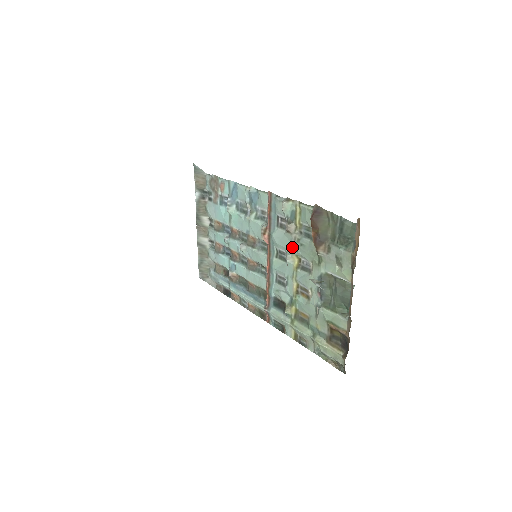
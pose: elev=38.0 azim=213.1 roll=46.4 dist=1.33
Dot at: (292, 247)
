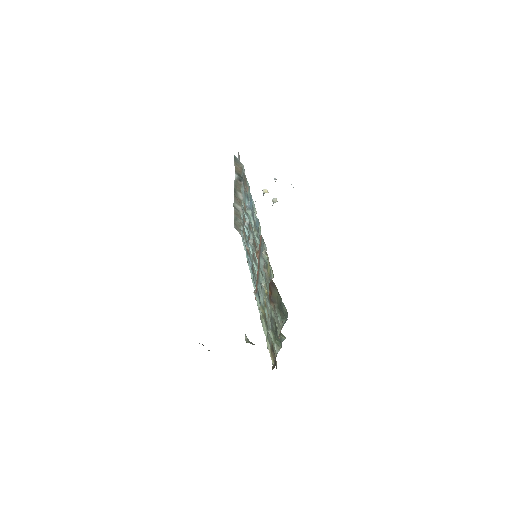
Dot at: (265, 281)
